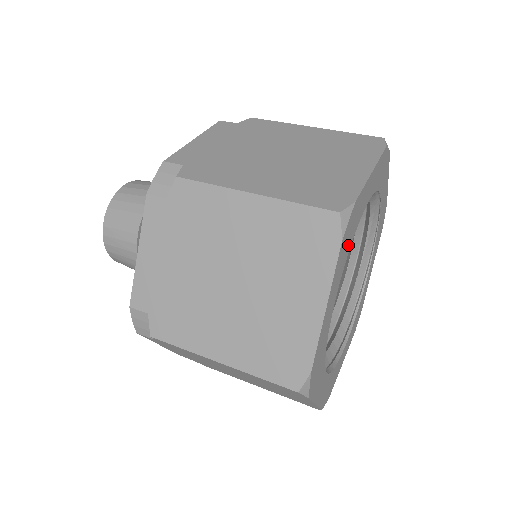
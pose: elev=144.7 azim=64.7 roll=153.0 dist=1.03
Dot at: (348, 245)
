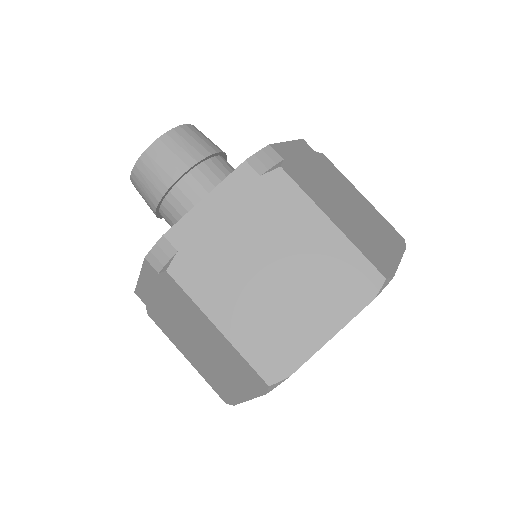
Dot at: occluded
